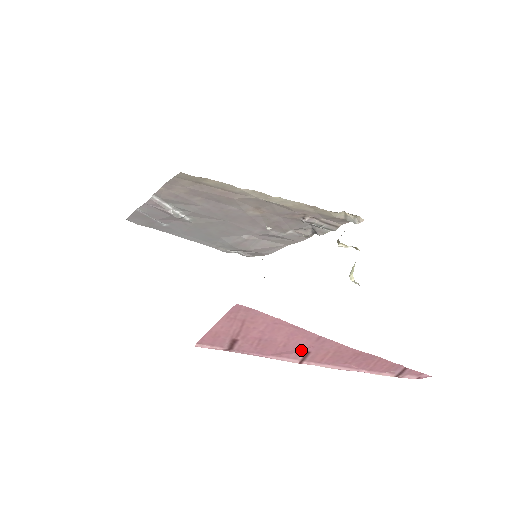
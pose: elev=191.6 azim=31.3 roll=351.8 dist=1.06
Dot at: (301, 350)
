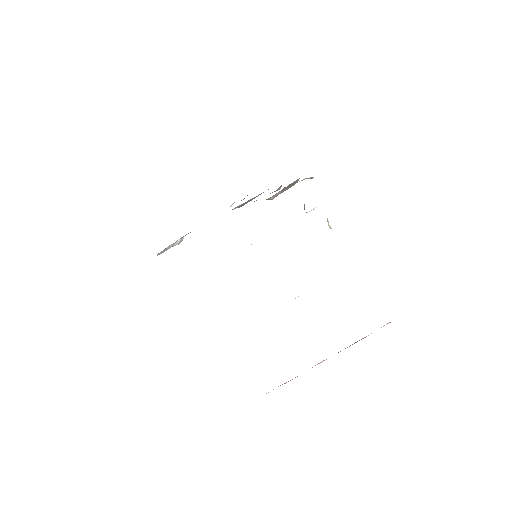
Dot at: occluded
